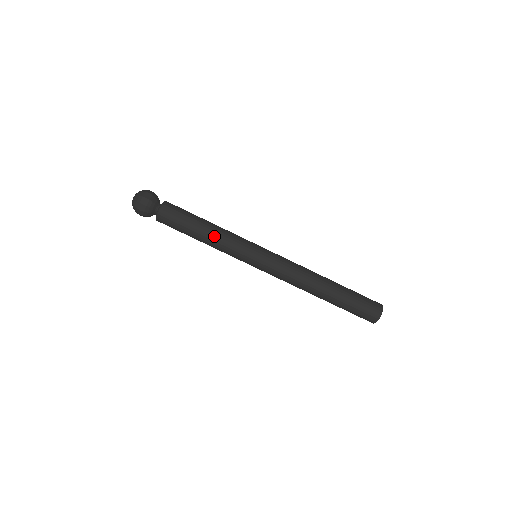
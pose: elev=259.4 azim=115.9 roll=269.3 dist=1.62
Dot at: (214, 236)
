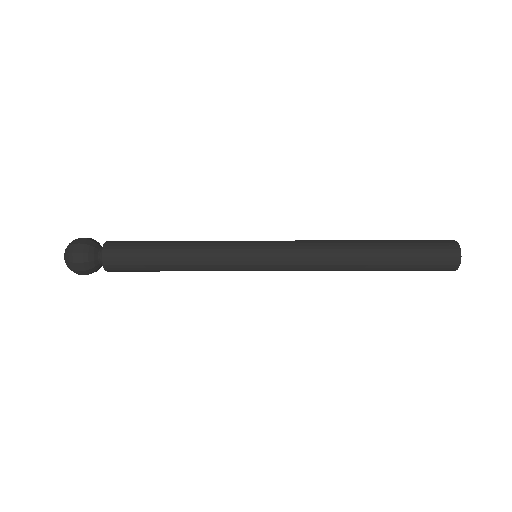
Dot at: (188, 259)
